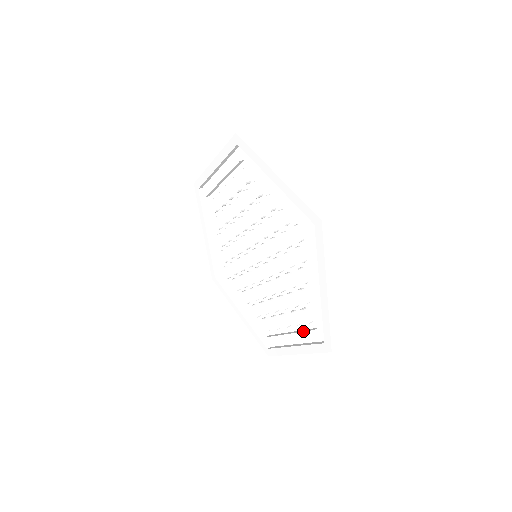
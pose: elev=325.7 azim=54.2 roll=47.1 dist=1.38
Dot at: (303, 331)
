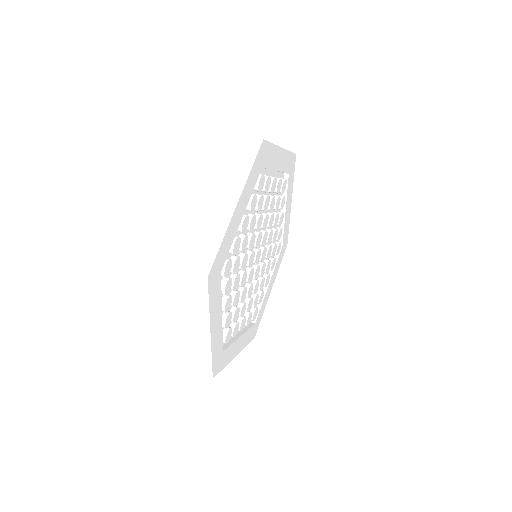
Dot at: (225, 343)
